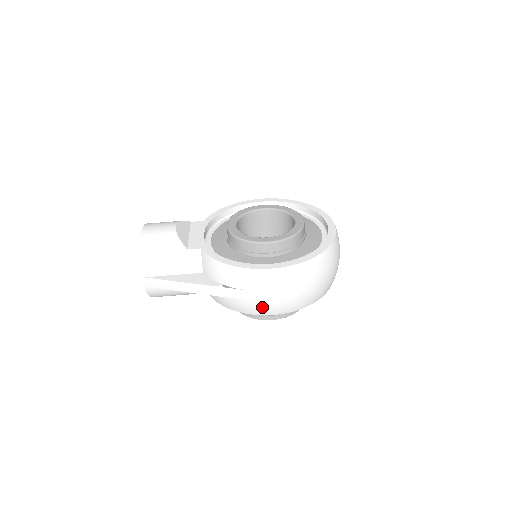
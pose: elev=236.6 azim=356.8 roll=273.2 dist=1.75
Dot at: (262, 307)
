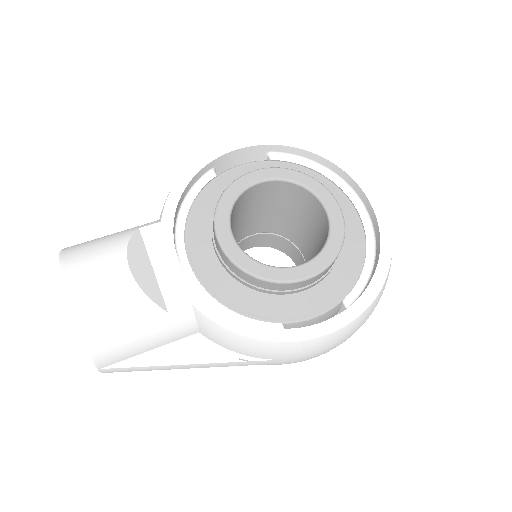
Dot at: (301, 361)
